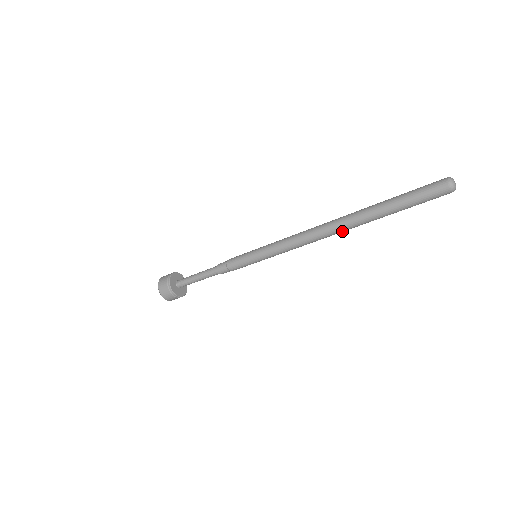
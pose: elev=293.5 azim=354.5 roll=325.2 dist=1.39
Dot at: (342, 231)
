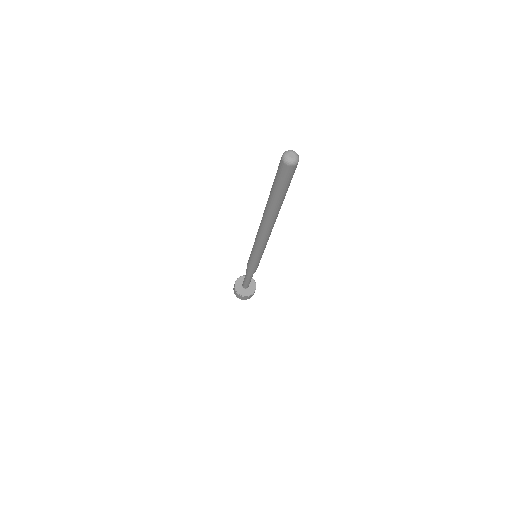
Dot at: (271, 224)
